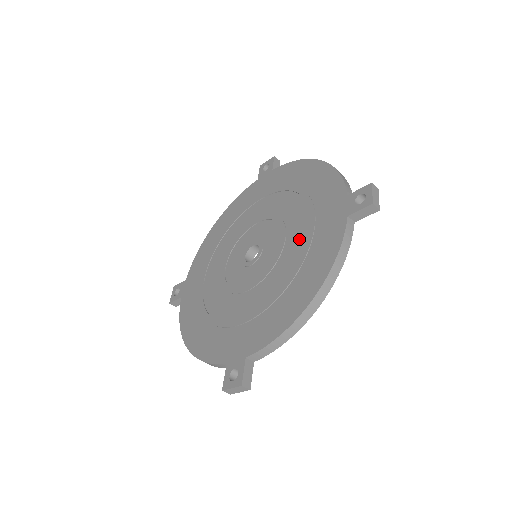
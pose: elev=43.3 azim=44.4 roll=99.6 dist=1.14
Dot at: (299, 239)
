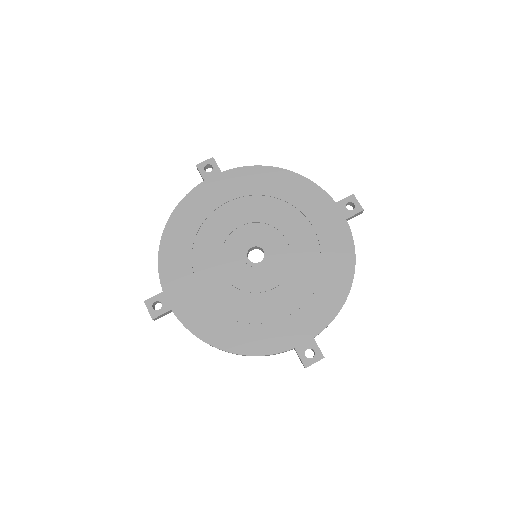
Dot at: (308, 239)
